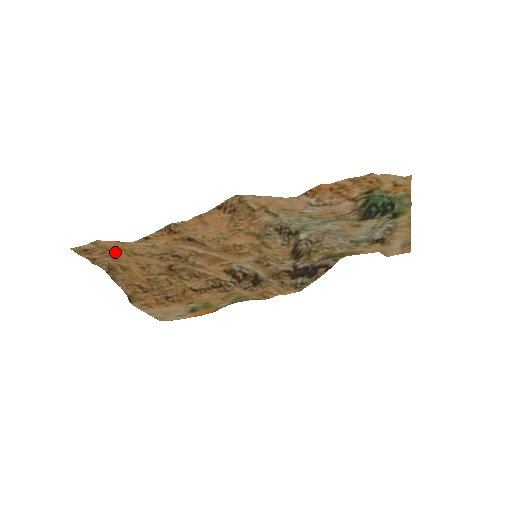
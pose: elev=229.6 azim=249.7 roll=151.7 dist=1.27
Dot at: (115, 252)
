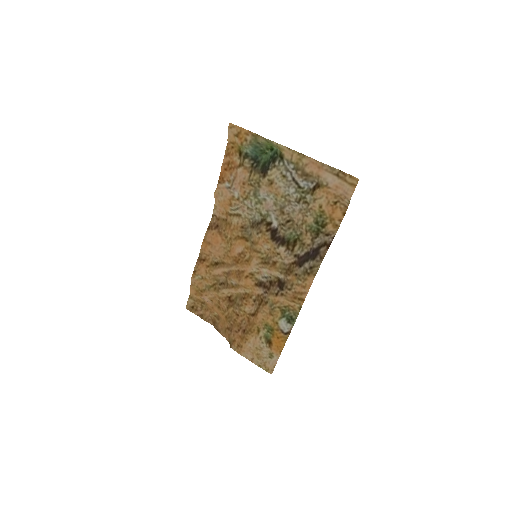
Dot at: (205, 303)
